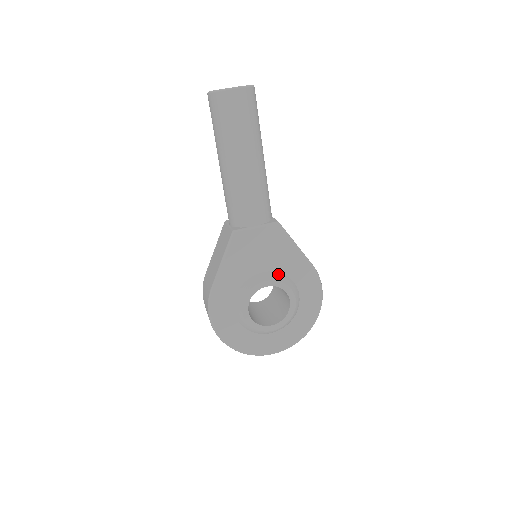
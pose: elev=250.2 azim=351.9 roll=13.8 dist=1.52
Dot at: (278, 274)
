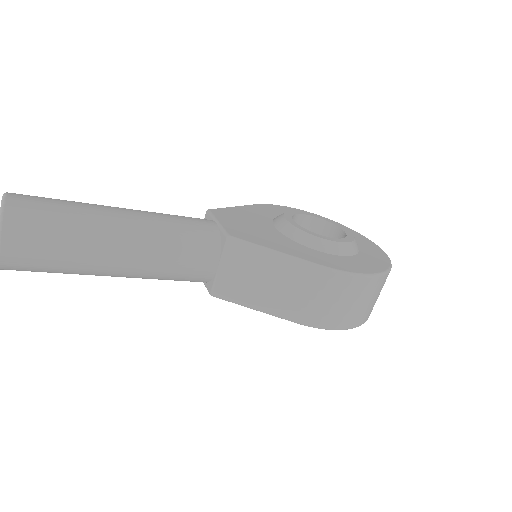
Dot at: occluded
